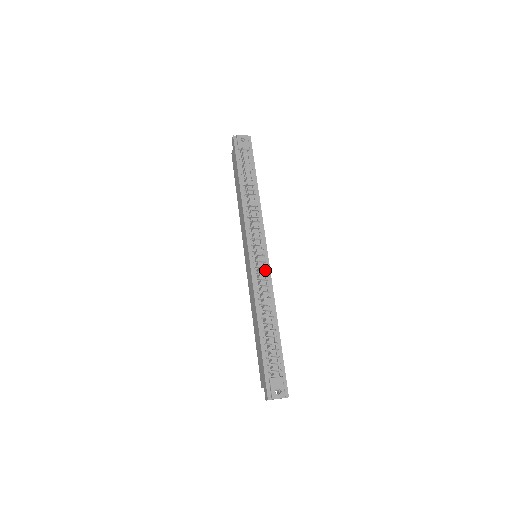
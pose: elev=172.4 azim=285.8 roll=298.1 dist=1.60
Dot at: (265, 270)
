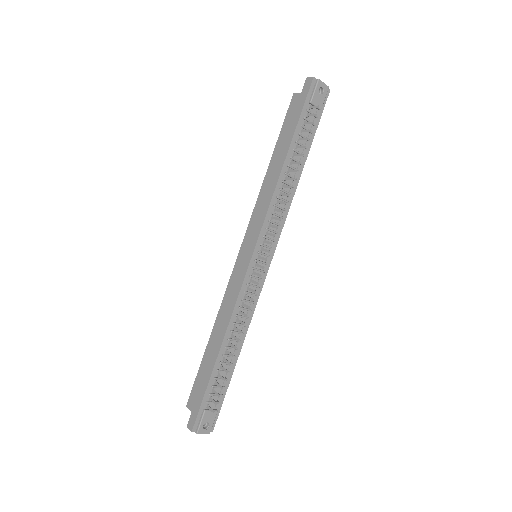
Dot at: (259, 282)
